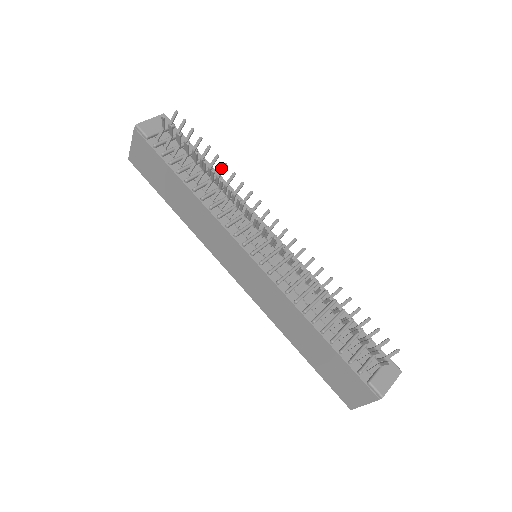
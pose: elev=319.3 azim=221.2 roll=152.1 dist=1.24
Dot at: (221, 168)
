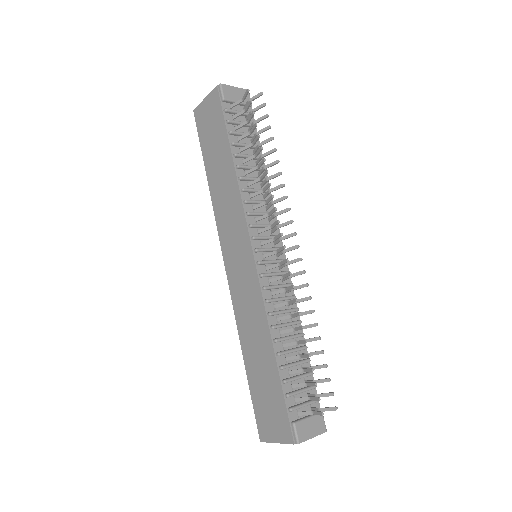
Dot at: (272, 162)
